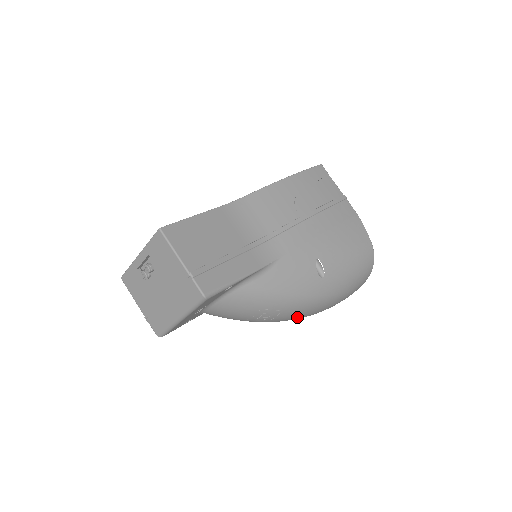
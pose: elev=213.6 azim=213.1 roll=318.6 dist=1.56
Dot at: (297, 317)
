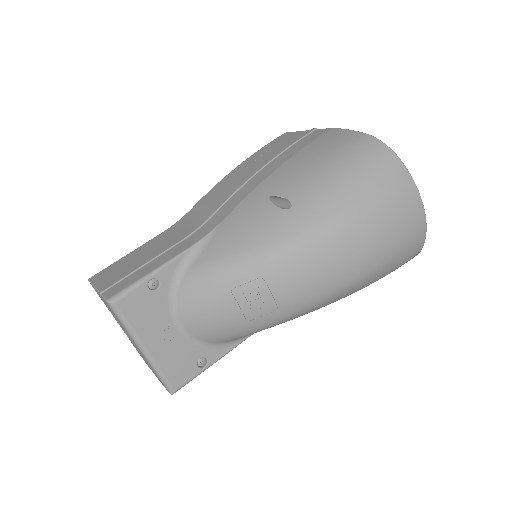
Dot at: (316, 277)
